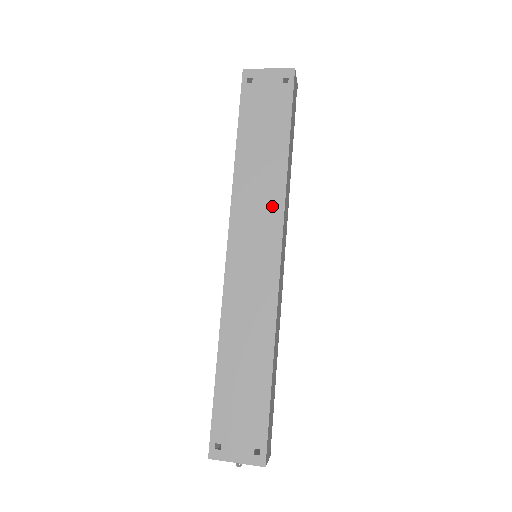
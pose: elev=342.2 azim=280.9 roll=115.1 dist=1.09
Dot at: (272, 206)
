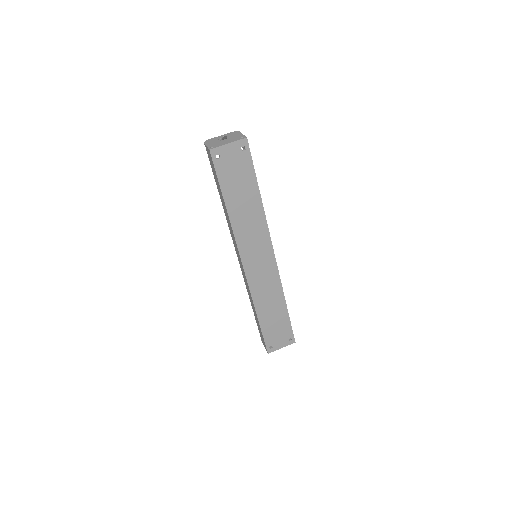
Dot at: (261, 231)
